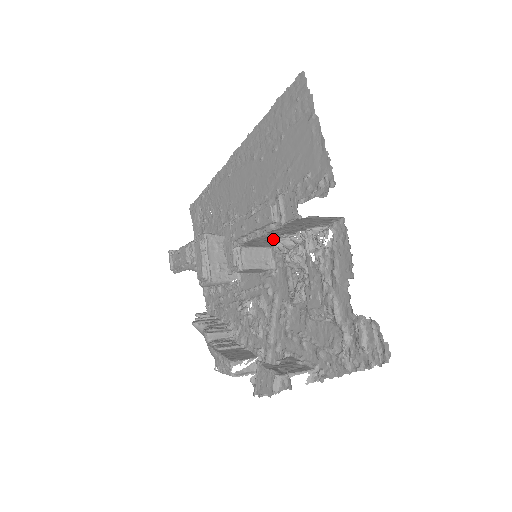
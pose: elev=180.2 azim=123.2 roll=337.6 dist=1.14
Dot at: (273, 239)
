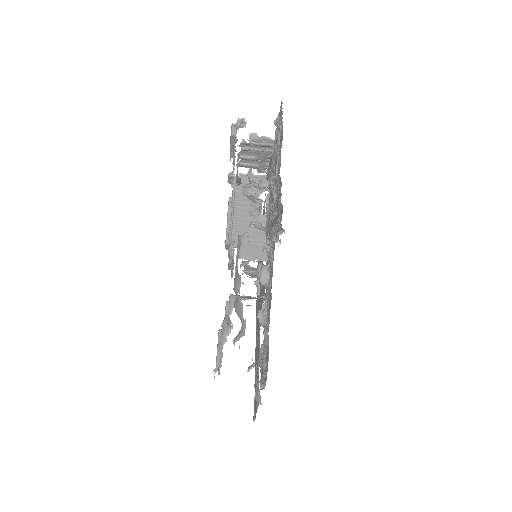
Dot at: (250, 225)
